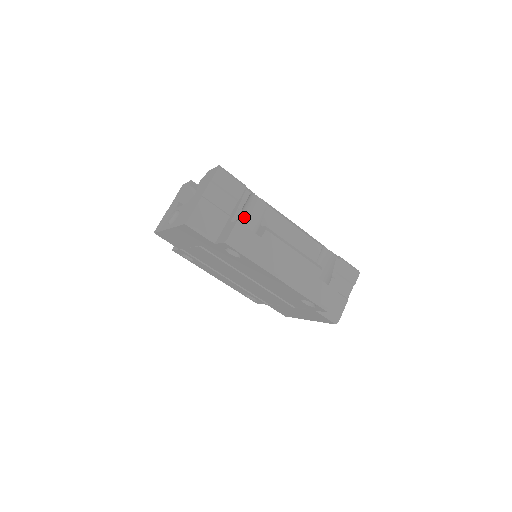
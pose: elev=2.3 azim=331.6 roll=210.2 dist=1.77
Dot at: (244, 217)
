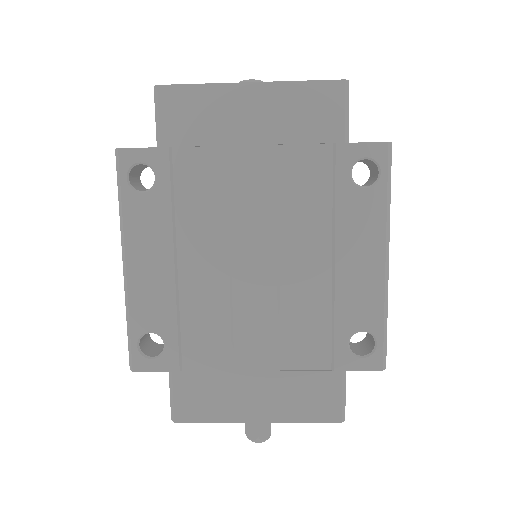
Dot at: occluded
